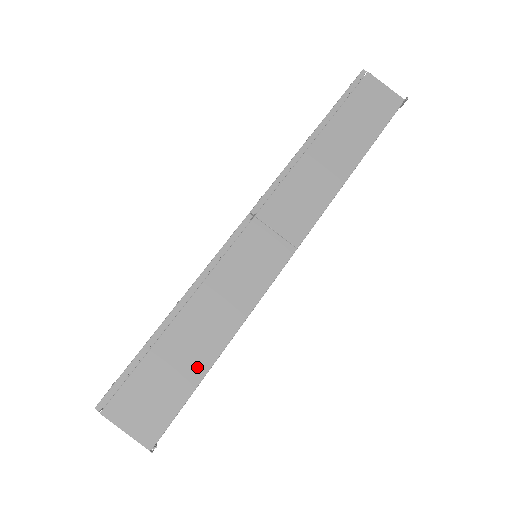
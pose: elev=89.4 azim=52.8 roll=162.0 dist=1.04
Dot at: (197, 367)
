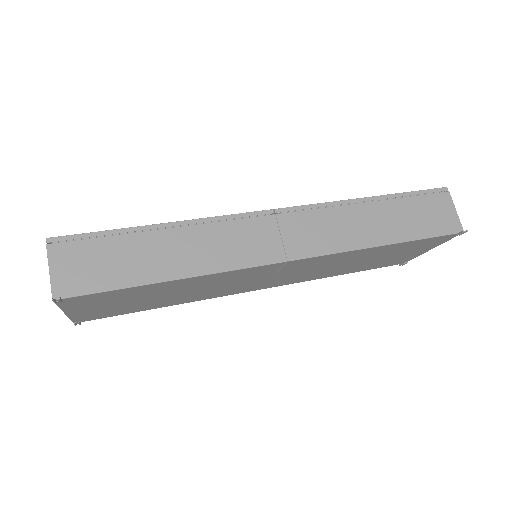
Dot at: (140, 275)
